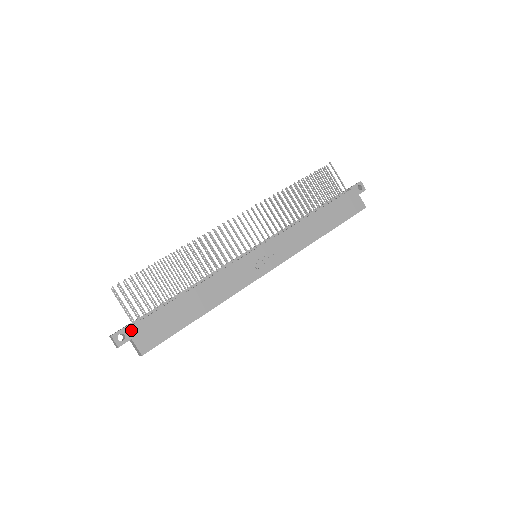
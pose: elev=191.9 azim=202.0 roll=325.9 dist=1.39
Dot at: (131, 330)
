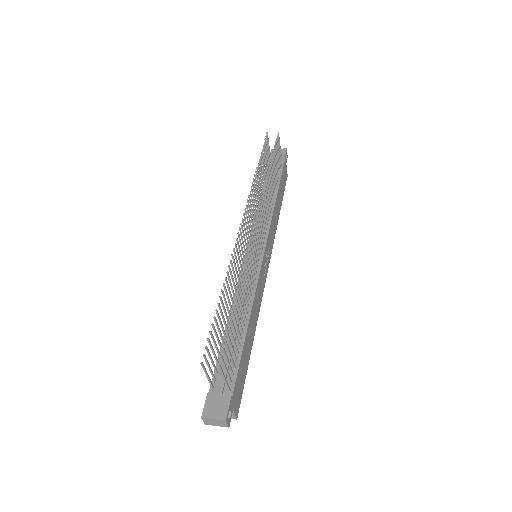
Dot at: (232, 401)
